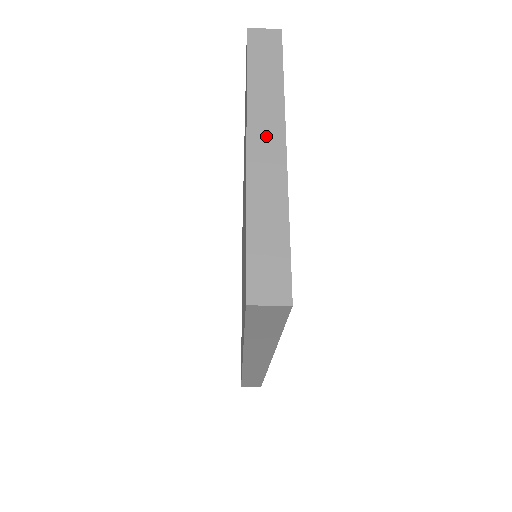
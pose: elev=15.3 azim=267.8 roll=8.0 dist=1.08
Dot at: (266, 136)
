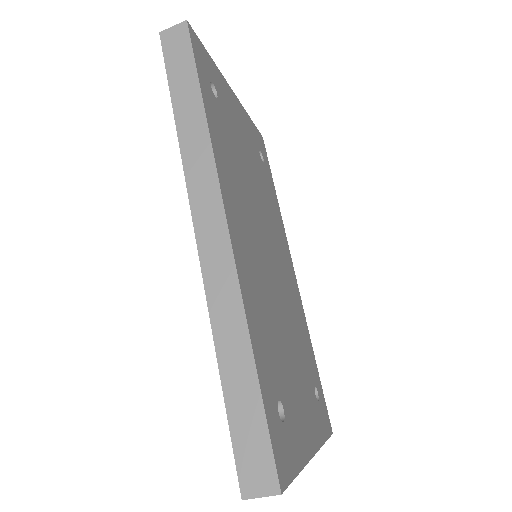
Dot at: occluded
